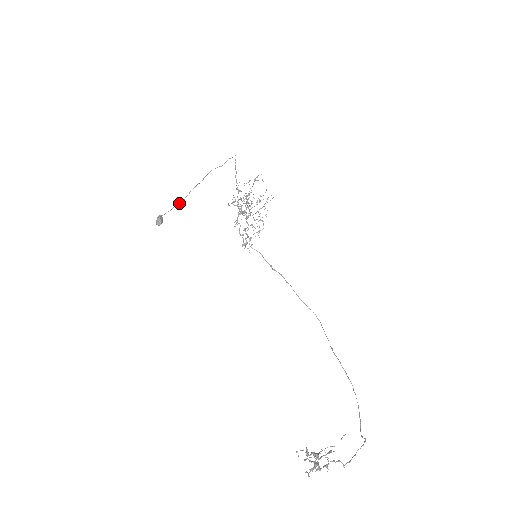
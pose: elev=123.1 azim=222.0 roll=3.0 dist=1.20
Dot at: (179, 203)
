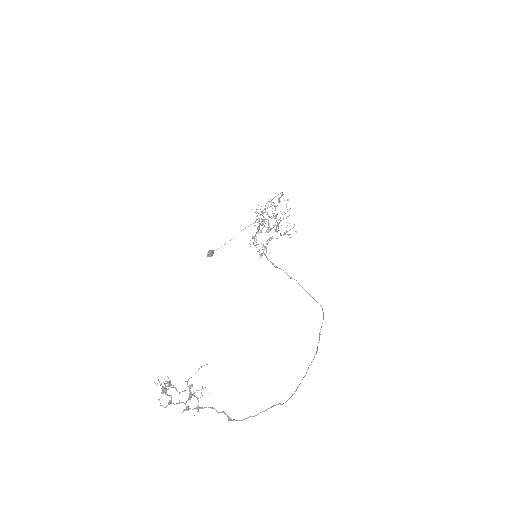
Dot at: (231, 239)
